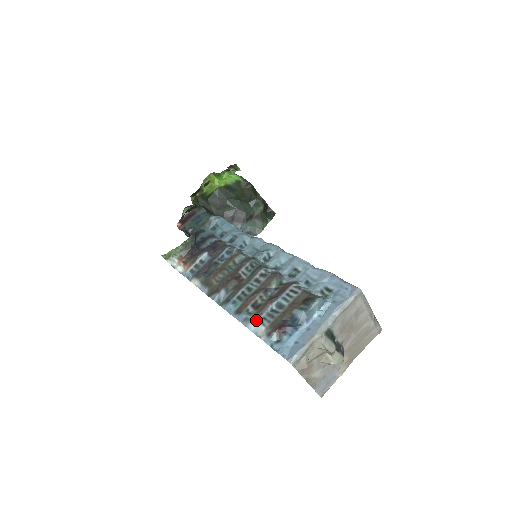
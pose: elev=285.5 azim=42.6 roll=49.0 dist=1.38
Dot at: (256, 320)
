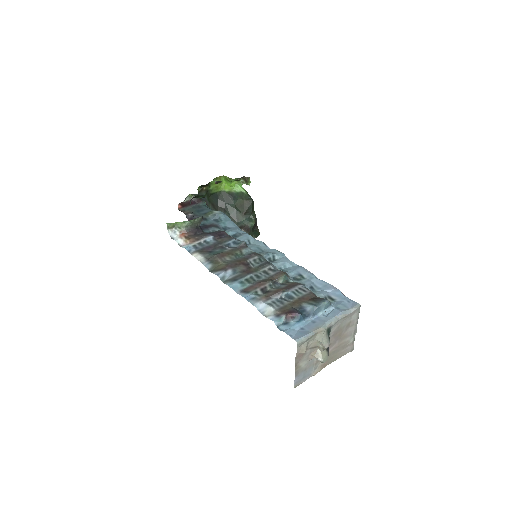
Dot at: (265, 301)
